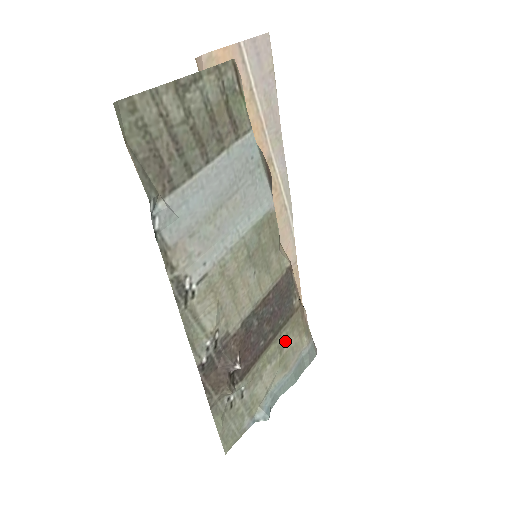
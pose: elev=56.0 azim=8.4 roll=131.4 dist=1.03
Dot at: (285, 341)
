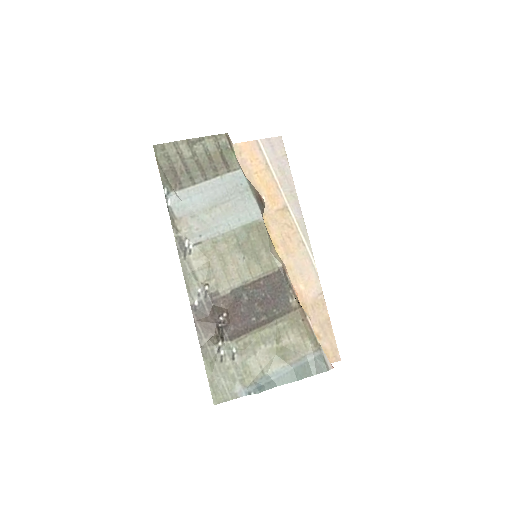
Dot at: (283, 333)
